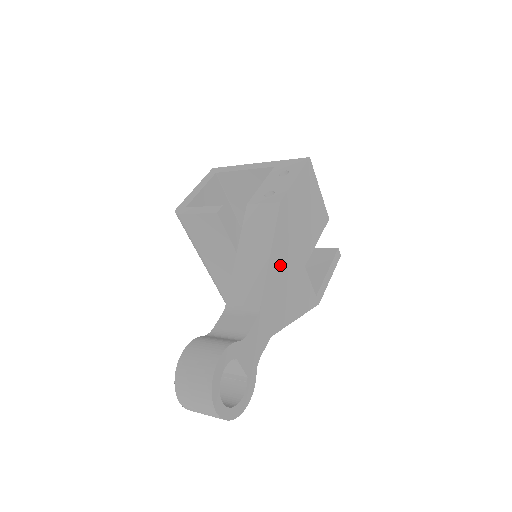
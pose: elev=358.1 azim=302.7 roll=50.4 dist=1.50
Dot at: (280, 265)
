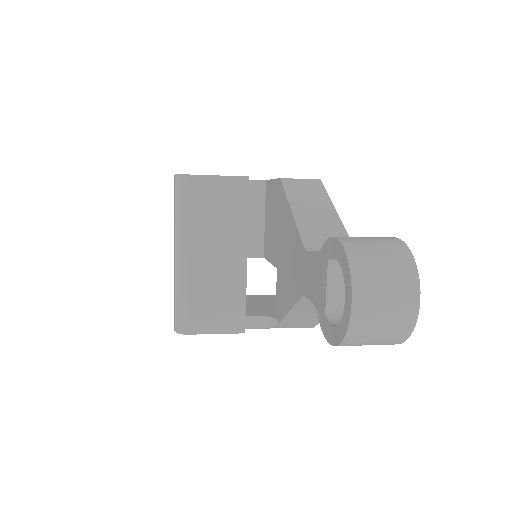
Dot at: occluded
